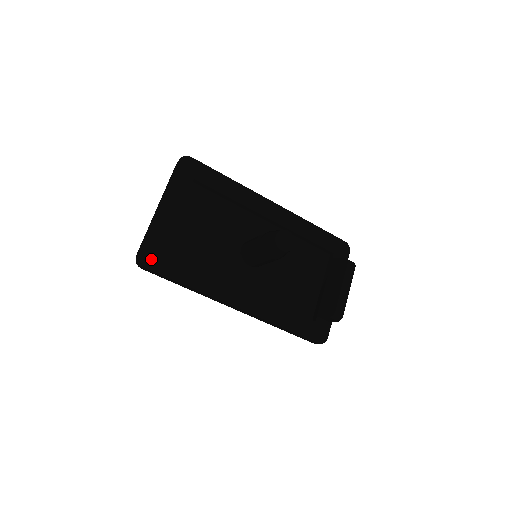
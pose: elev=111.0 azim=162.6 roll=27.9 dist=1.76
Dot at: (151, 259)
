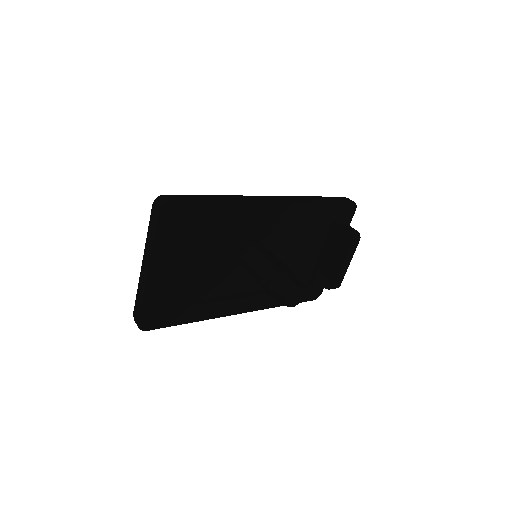
Dot at: (152, 321)
